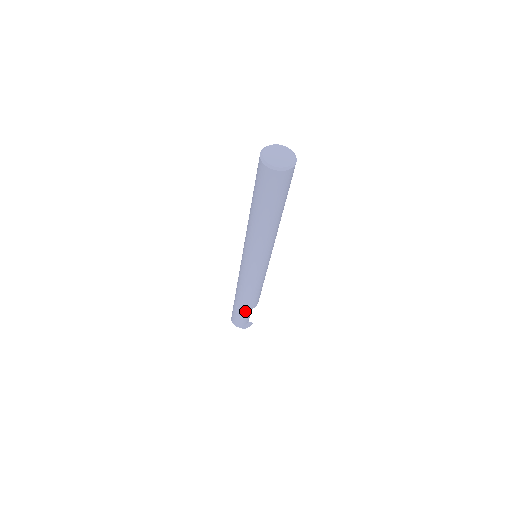
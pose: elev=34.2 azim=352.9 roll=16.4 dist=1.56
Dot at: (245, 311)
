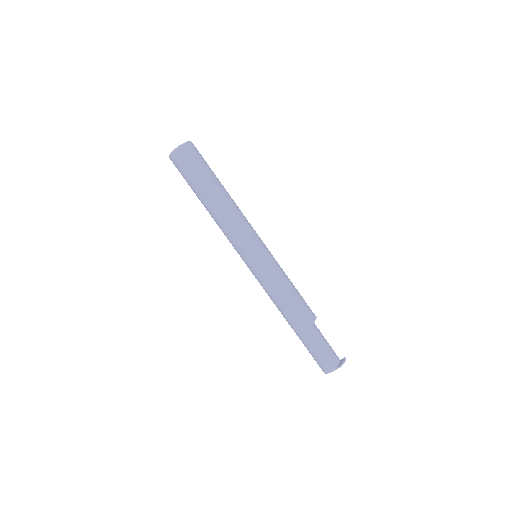
Dot at: (314, 335)
